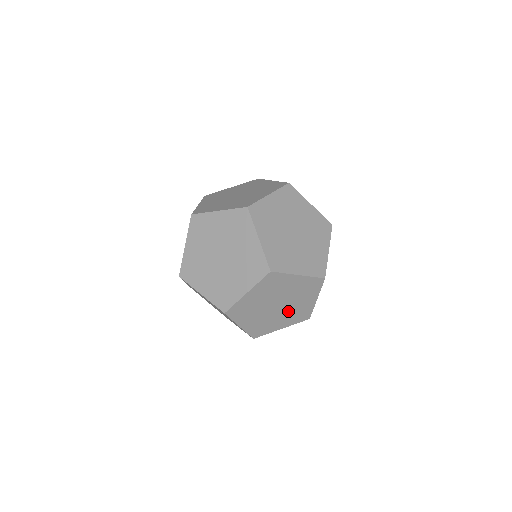
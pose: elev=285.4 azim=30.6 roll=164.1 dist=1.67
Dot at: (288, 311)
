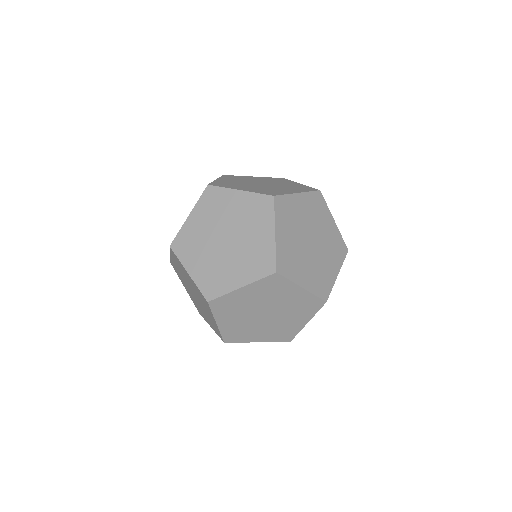
Dot at: (242, 252)
